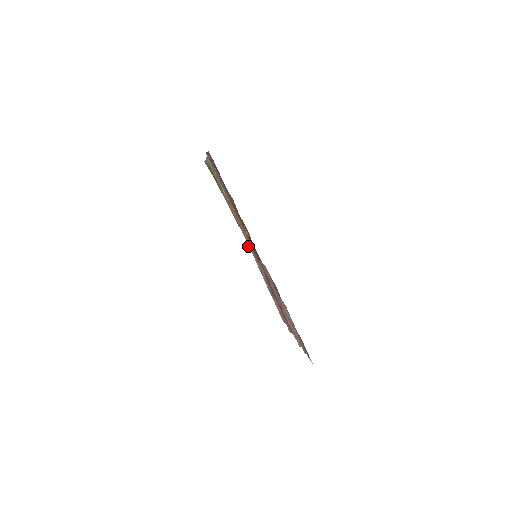
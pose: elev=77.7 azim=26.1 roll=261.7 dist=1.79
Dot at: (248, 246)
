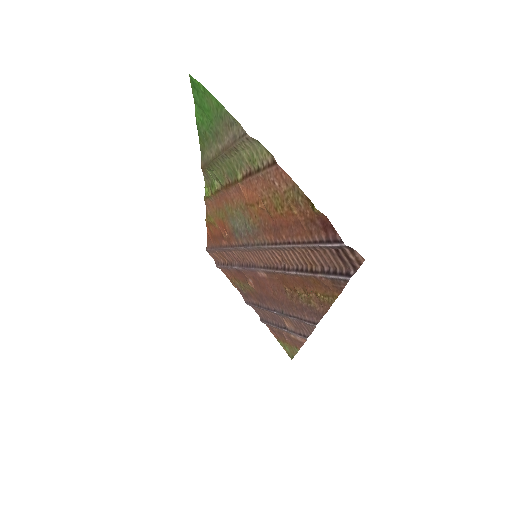
Dot at: (208, 196)
